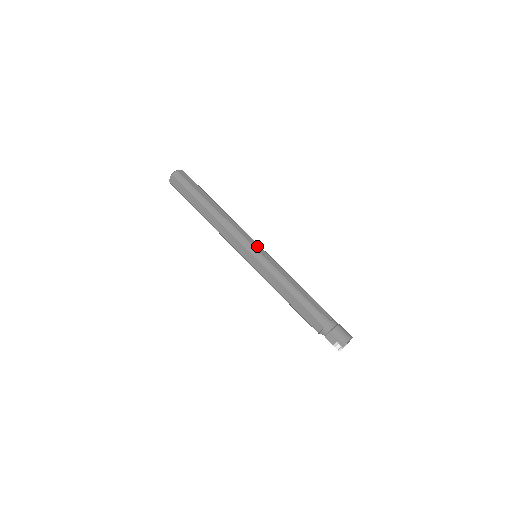
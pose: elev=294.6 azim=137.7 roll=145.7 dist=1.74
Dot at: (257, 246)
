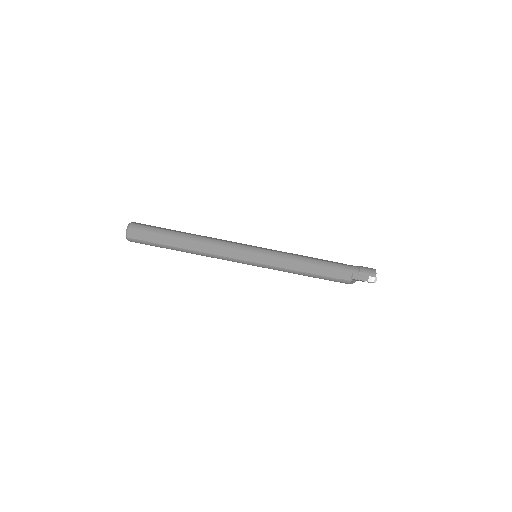
Dot at: (253, 246)
